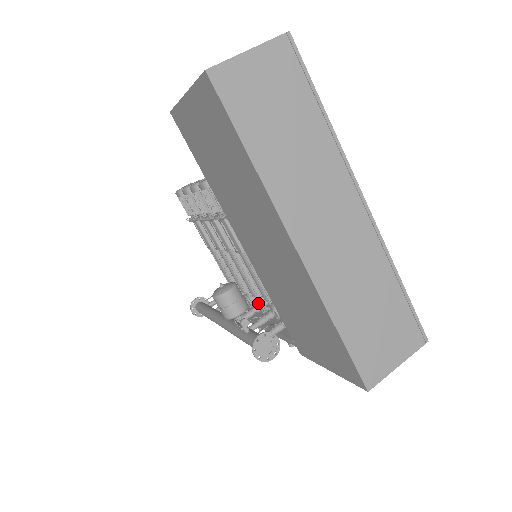
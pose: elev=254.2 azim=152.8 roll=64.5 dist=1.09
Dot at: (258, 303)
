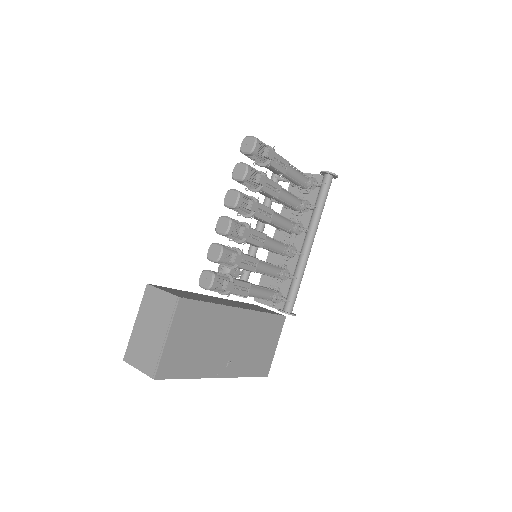
Dot at: occluded
